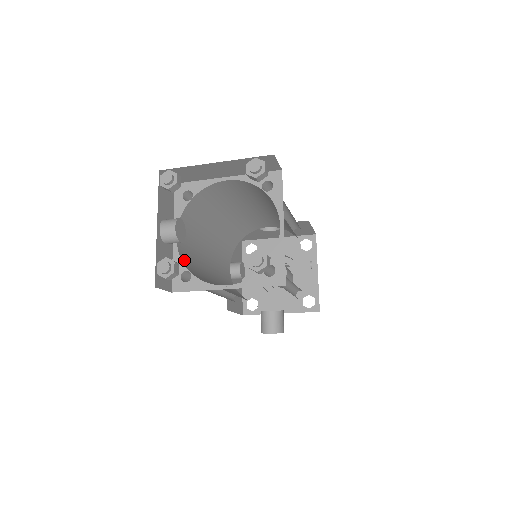
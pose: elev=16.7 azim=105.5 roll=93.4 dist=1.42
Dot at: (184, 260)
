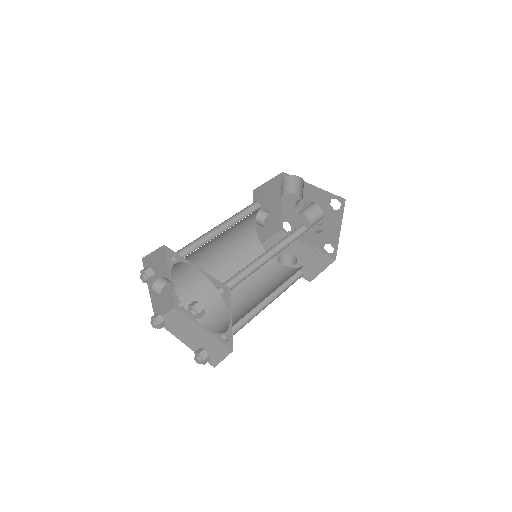
Dot at: (180, 290)
